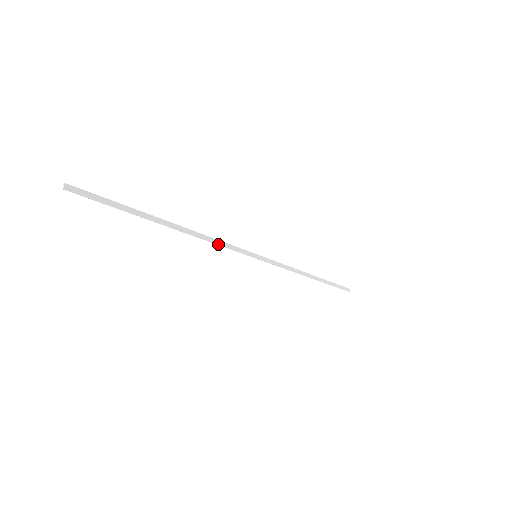
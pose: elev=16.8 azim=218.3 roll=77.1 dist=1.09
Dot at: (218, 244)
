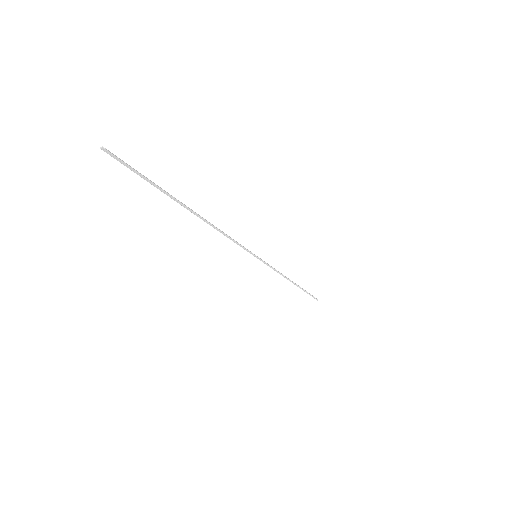
Dot at: (230, 238)
